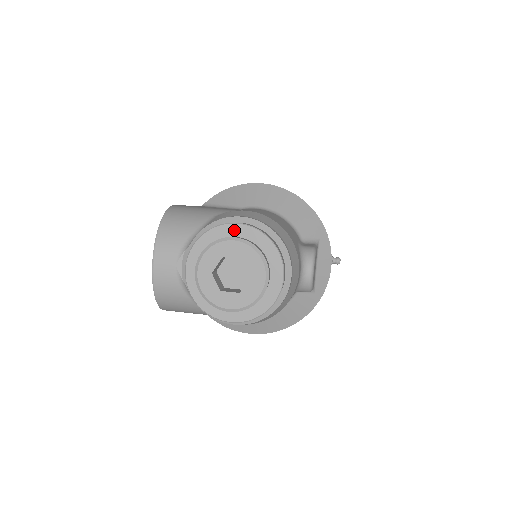
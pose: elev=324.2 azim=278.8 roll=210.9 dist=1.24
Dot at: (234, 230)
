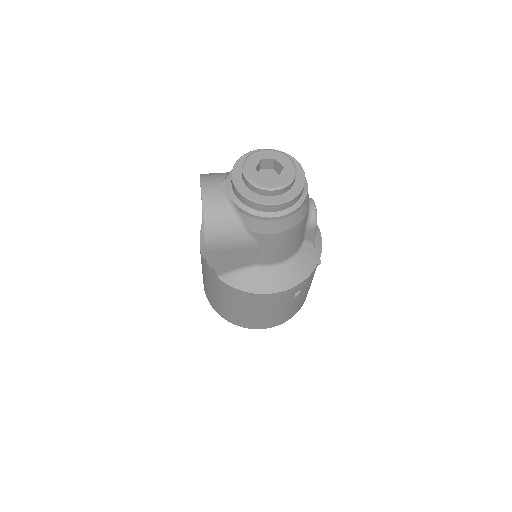
Dot at: occluded
